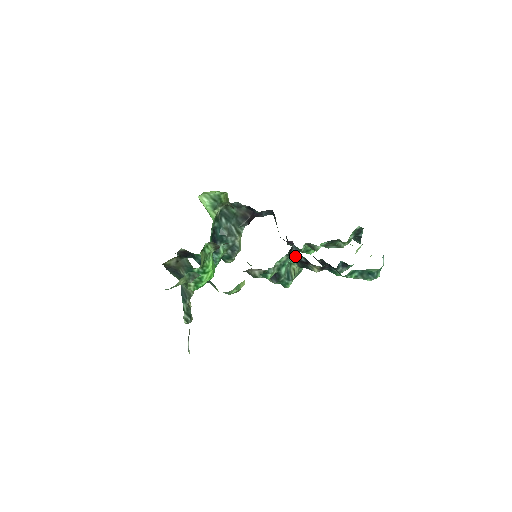
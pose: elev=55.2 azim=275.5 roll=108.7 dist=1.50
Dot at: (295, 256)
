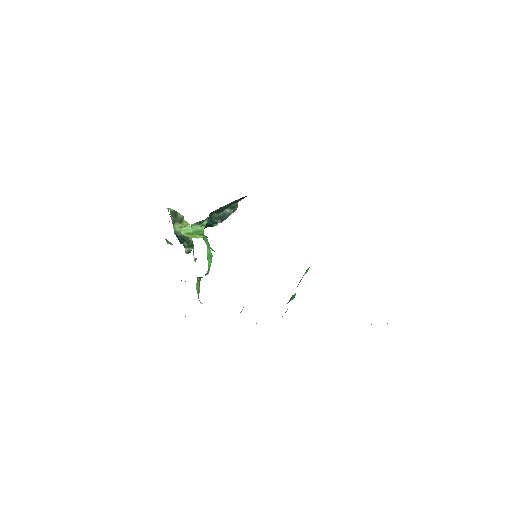
Dot at: occluded
